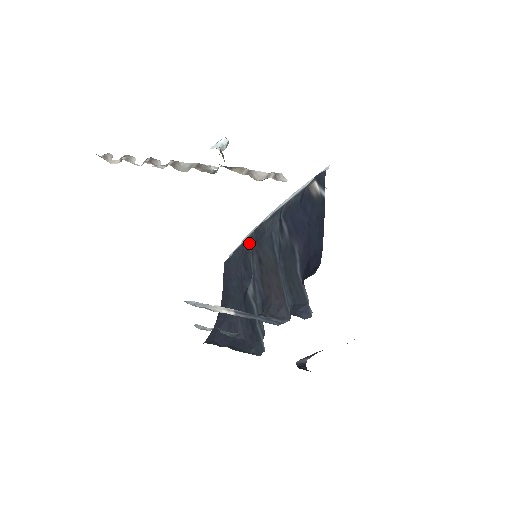
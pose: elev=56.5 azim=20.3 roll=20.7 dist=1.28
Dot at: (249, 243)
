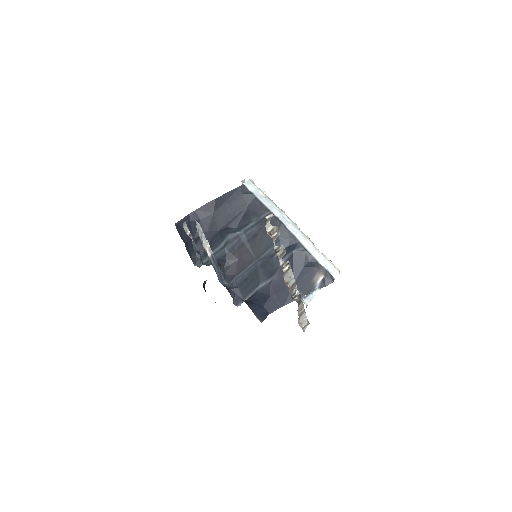
Dot at: (264, 213)
